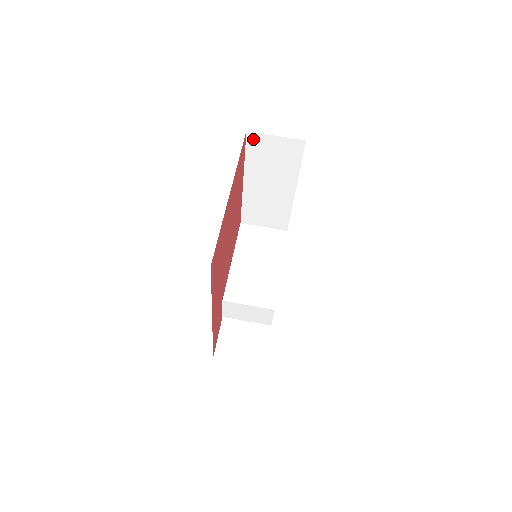
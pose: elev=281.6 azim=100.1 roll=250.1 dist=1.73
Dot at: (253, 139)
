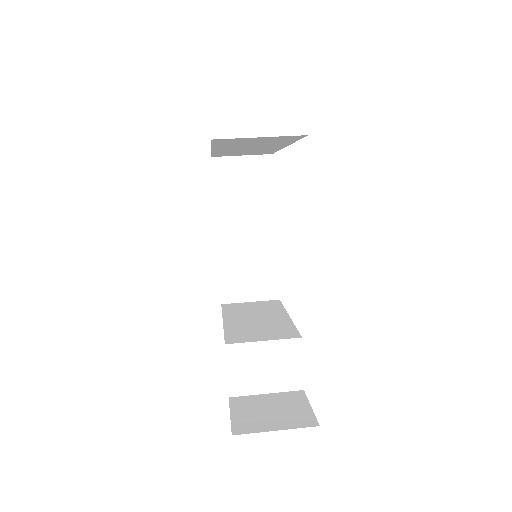
Dot at: (219, 166)
